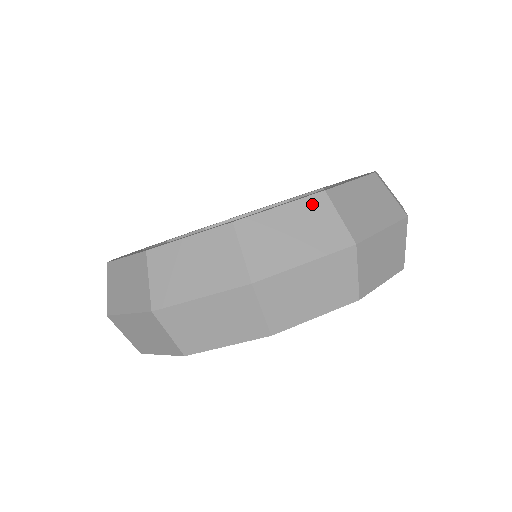
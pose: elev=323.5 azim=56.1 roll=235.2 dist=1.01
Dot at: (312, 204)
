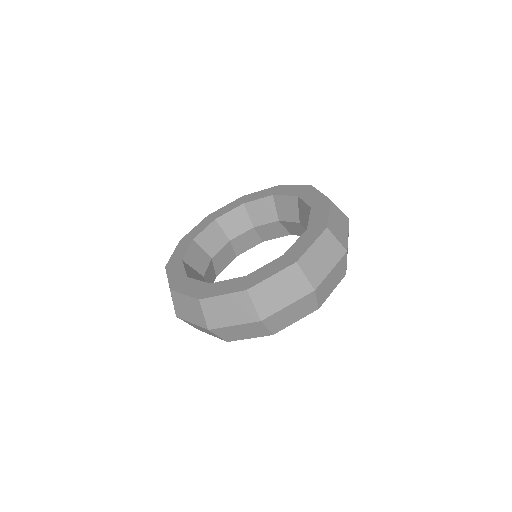
Dot at: (333, 208)
